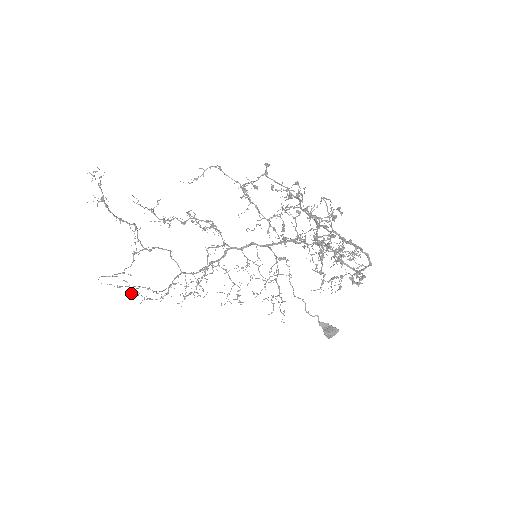
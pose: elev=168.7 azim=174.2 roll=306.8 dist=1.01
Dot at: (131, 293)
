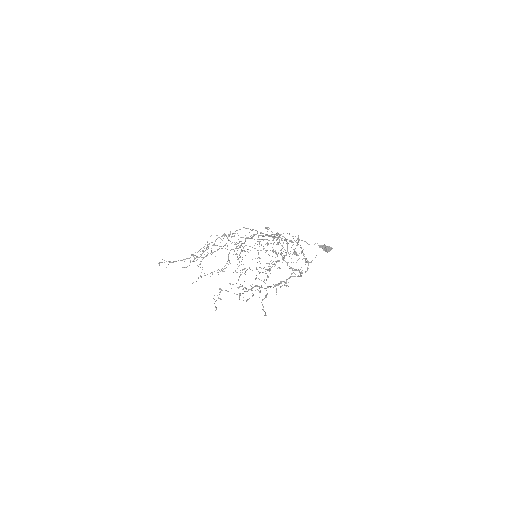
Dot at: occluded
